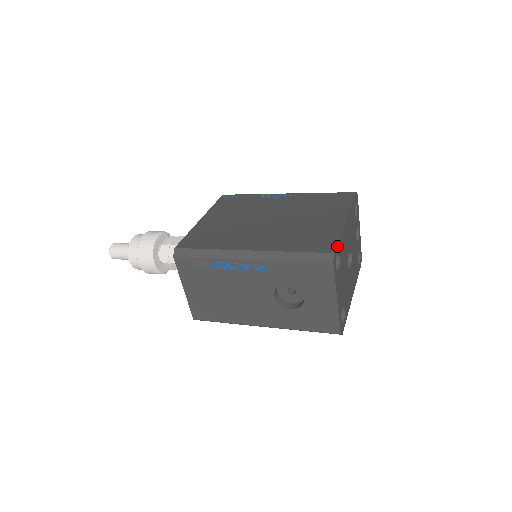
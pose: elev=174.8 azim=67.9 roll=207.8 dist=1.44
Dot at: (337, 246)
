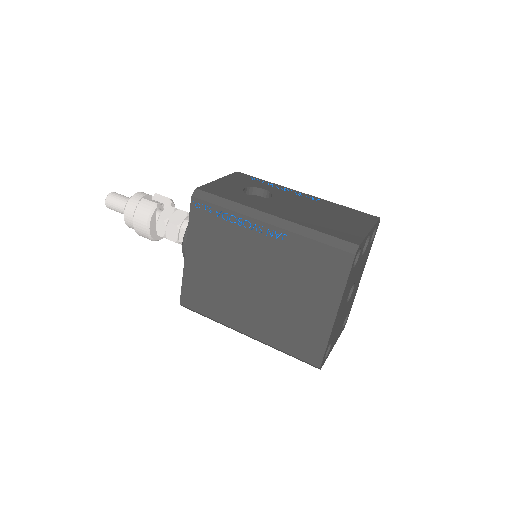
Dot at: (324, 356)
